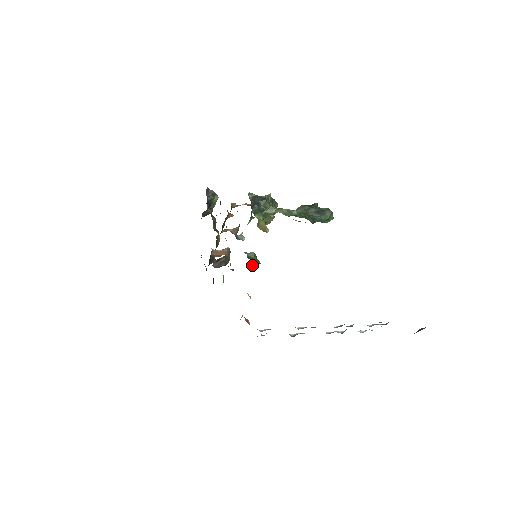
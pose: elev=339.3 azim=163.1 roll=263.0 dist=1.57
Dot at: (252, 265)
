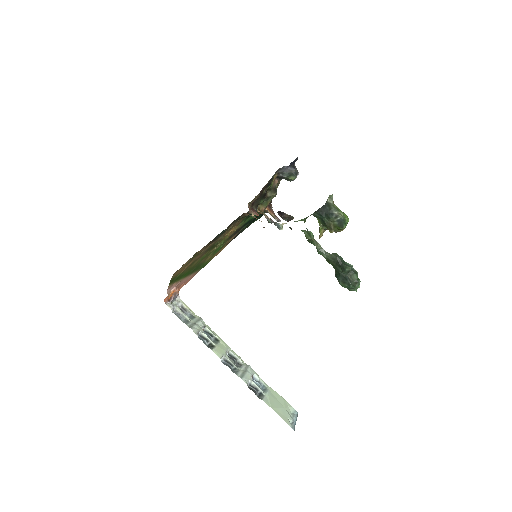
Dot at: (307, 240)
